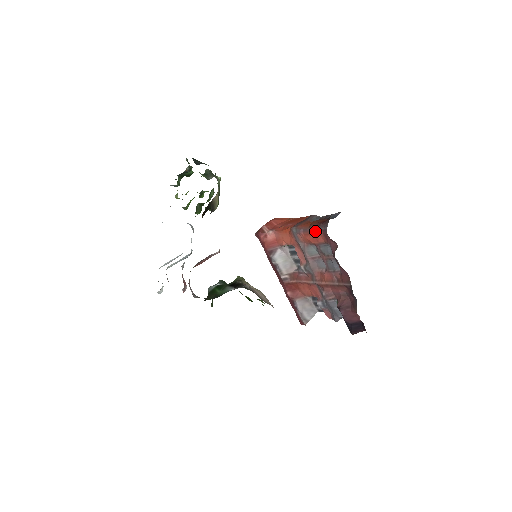
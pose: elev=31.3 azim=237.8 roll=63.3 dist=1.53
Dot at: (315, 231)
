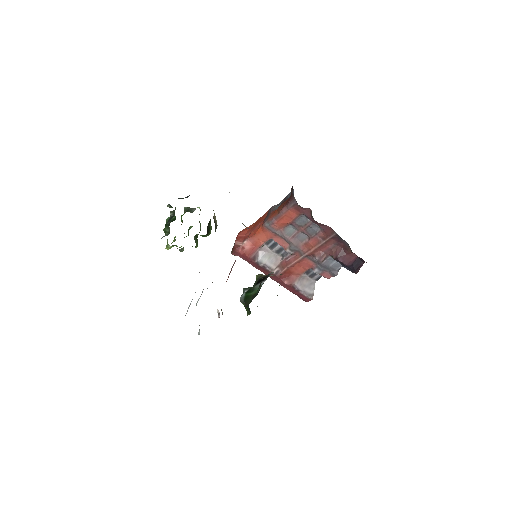
Dot at: (286, 211)
